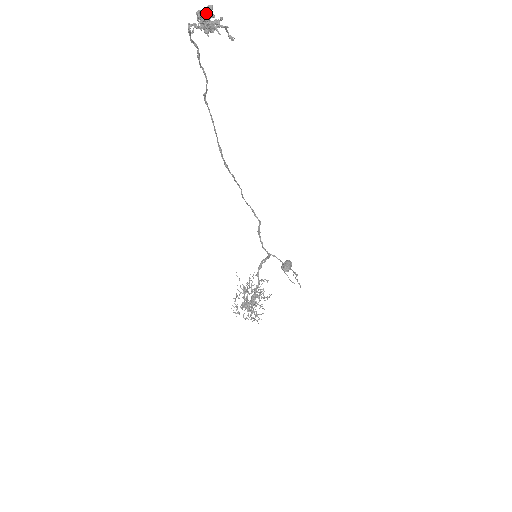
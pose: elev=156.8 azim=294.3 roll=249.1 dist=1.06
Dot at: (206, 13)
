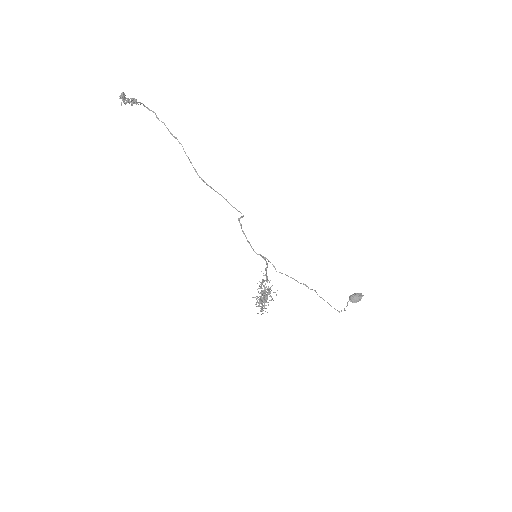
Dot at: (123, 96)
